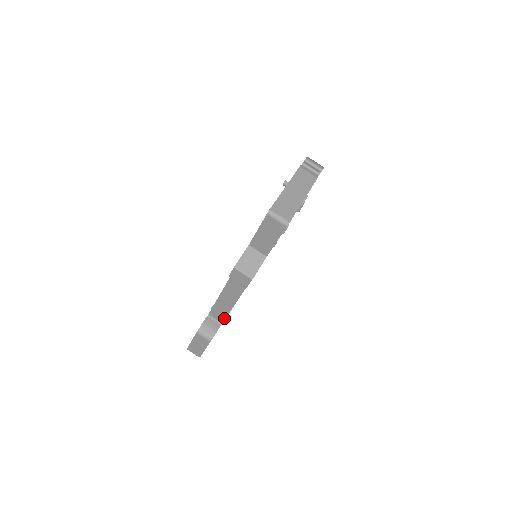
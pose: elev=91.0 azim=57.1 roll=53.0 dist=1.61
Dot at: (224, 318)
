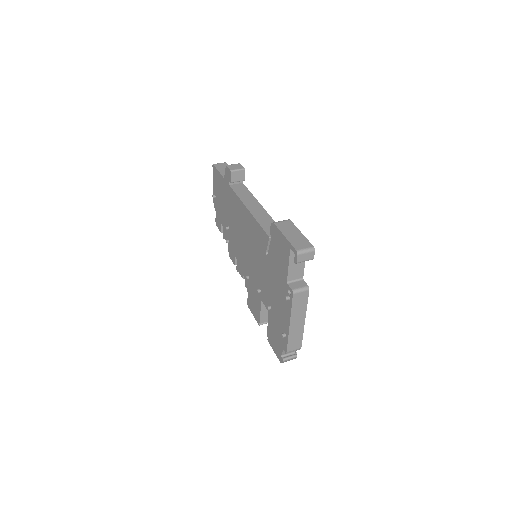
Dot at: occluded
